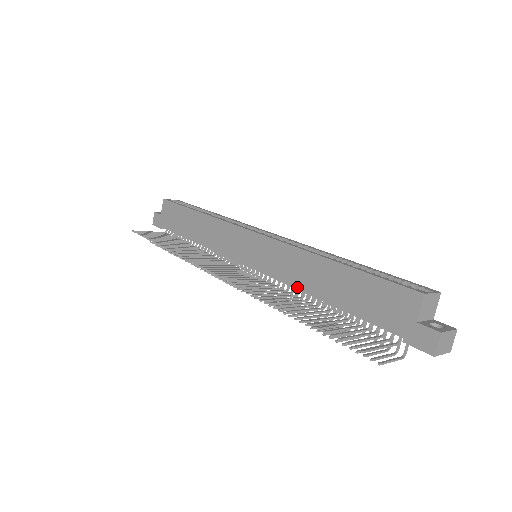
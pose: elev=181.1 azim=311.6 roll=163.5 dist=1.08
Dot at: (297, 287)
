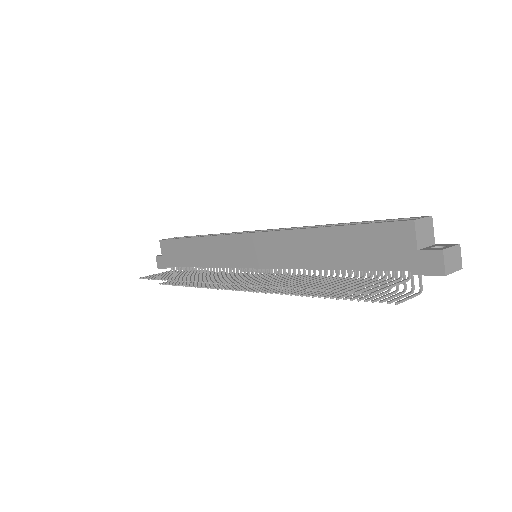
Dot at: (300, 267)
